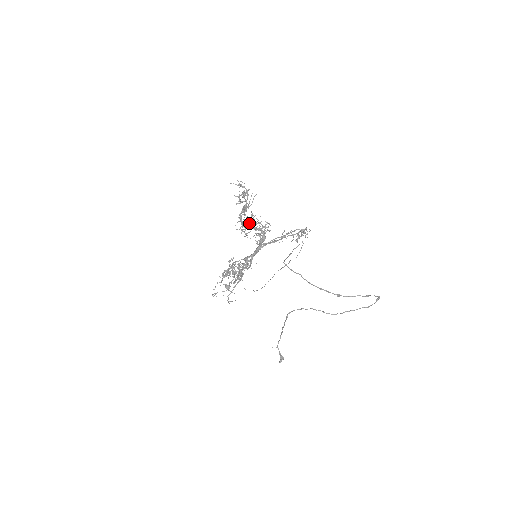
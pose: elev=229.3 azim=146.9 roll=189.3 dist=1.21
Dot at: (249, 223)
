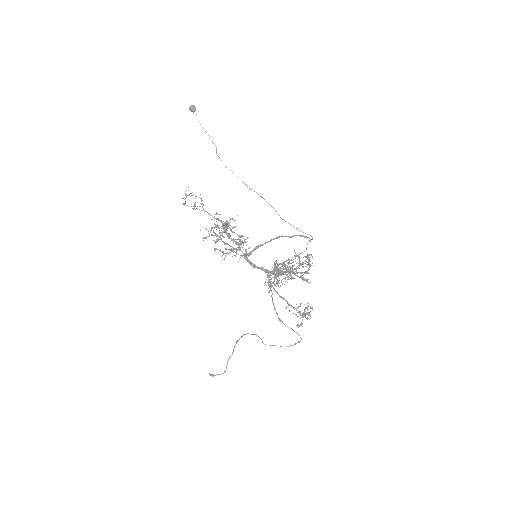
Dot at: (280, 272)
